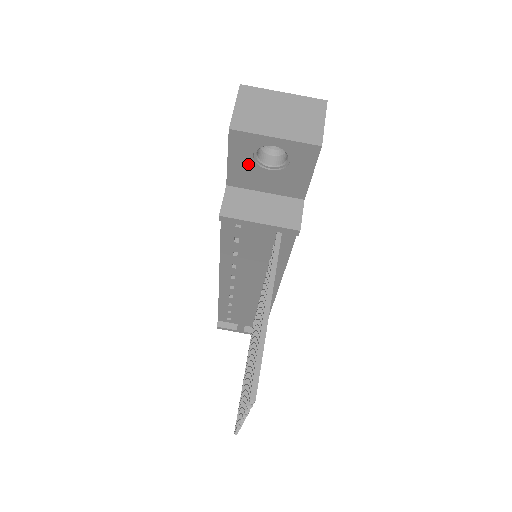
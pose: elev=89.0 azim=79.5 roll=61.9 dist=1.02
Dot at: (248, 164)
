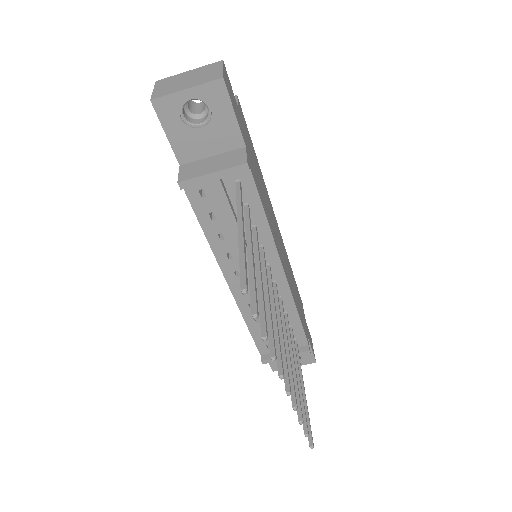
Dot at: (183, 131)
